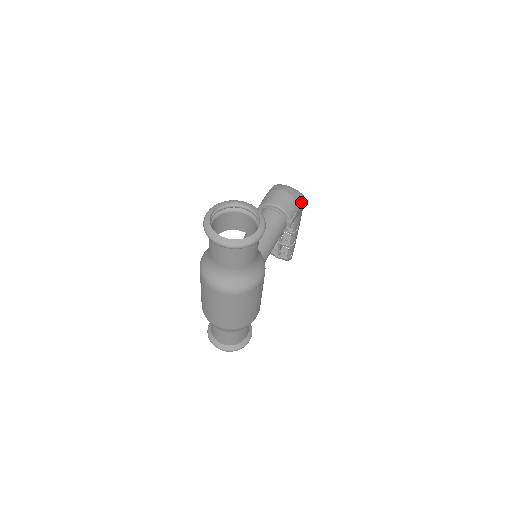
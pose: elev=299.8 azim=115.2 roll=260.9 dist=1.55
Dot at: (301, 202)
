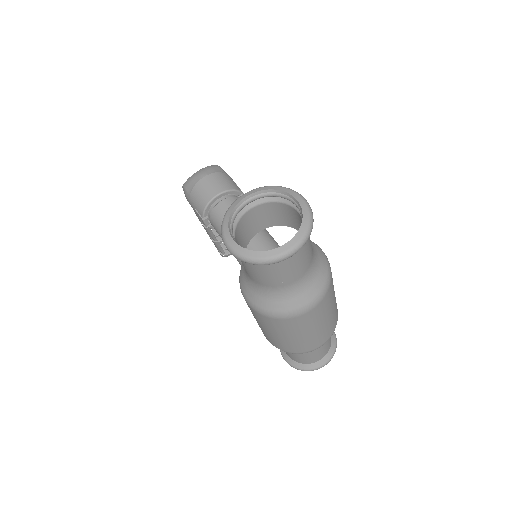
Dot at: (224, 171)
